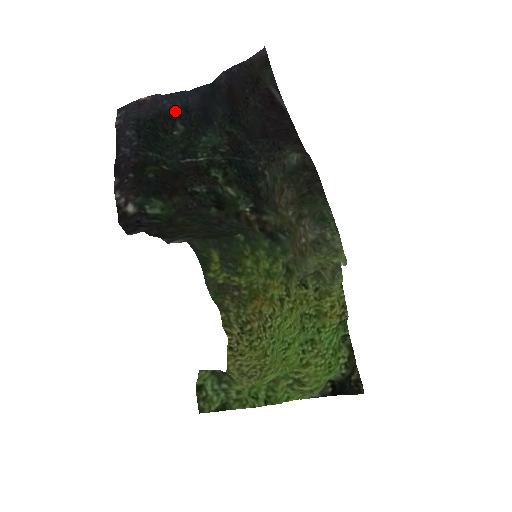
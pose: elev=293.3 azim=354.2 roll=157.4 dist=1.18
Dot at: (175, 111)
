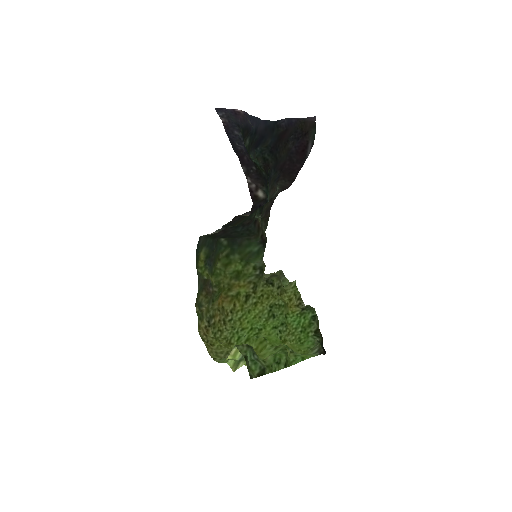
Dot at: (251, 129)
